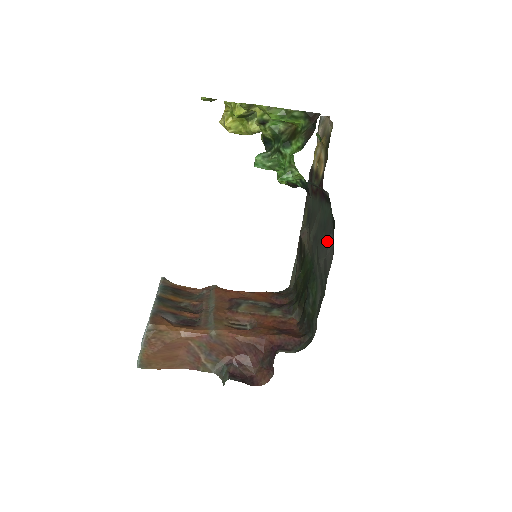
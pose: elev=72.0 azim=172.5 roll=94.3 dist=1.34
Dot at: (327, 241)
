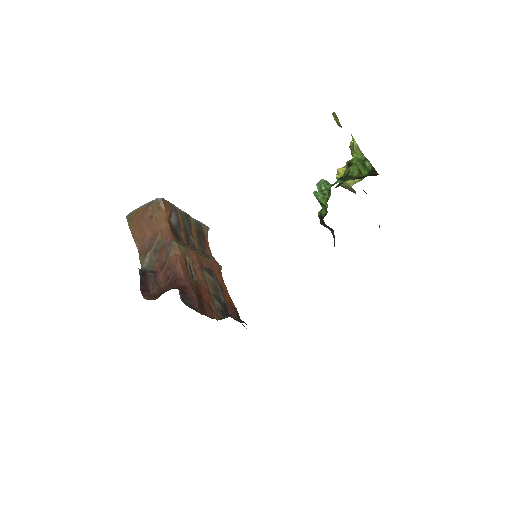
Dot at: occluded
